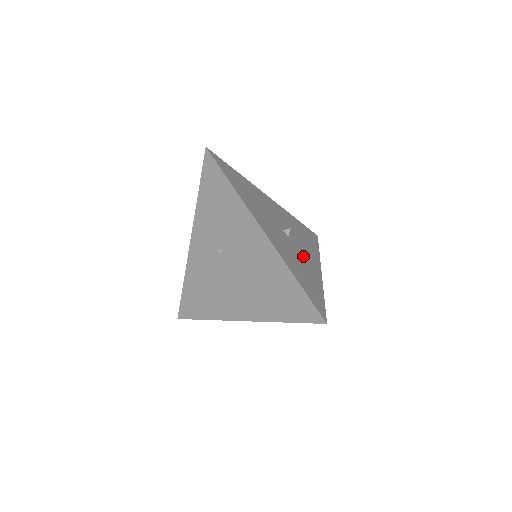
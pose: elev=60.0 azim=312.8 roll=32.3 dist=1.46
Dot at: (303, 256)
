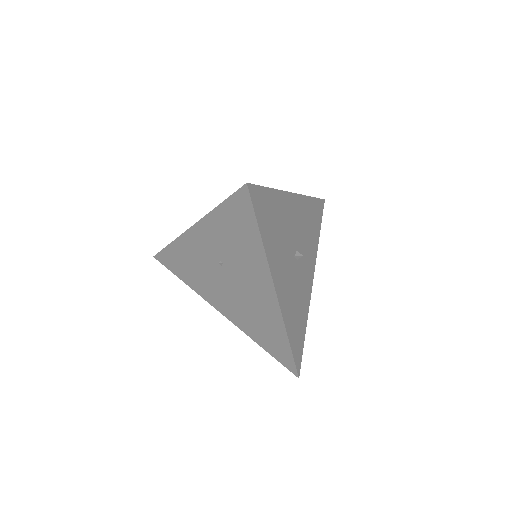
Dot at: (303, 279)
